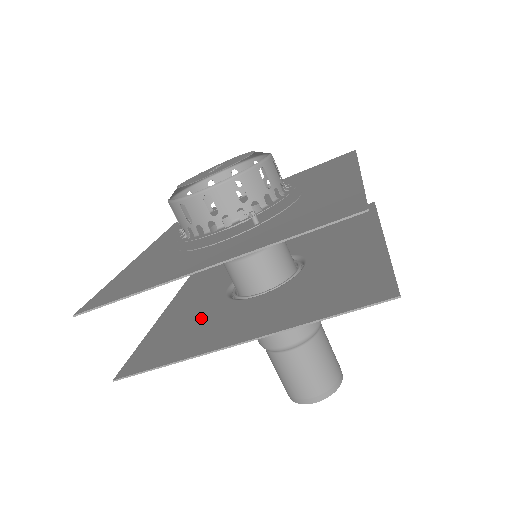
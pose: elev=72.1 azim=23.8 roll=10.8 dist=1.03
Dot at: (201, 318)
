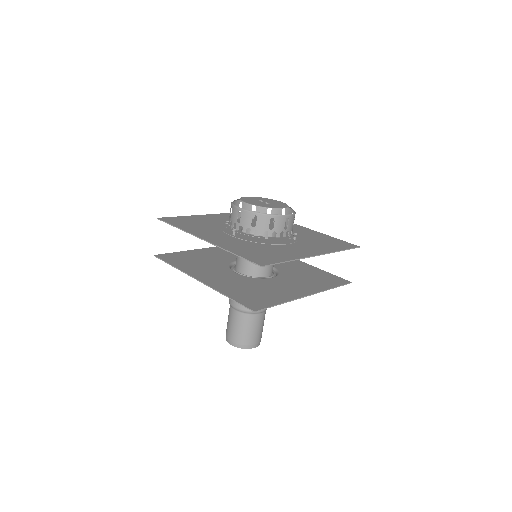
Dot at: (252, 285)
